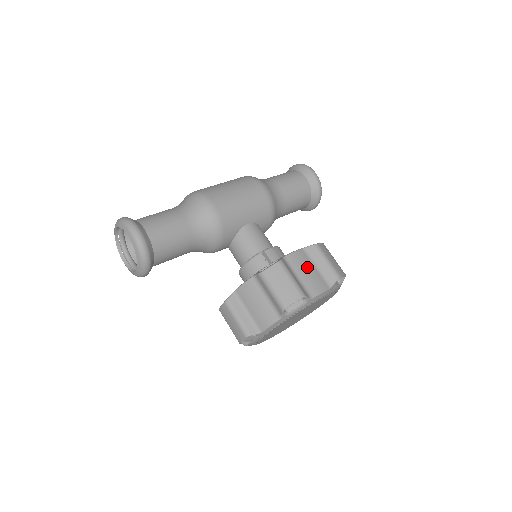
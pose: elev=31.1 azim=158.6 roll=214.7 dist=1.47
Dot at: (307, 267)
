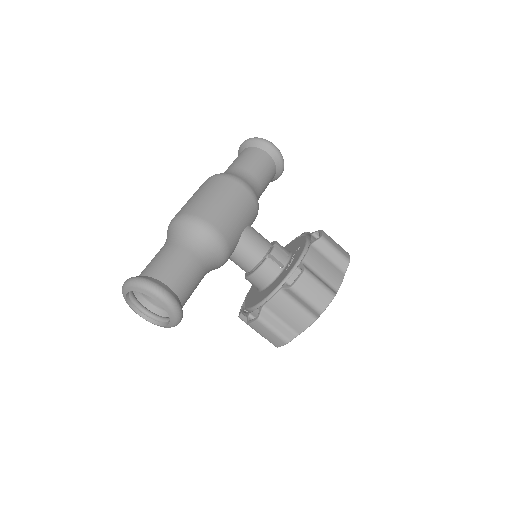
Dot at: (323, 263)
